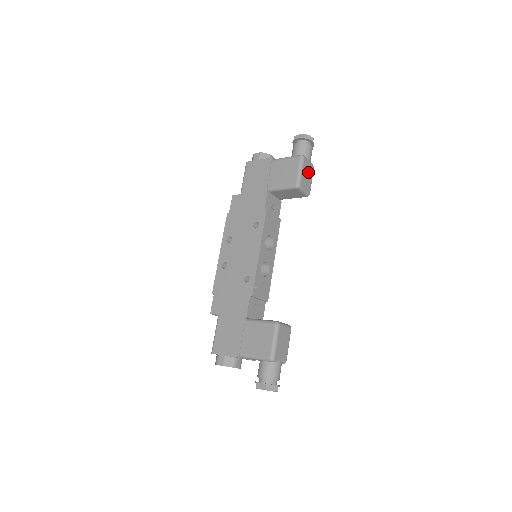
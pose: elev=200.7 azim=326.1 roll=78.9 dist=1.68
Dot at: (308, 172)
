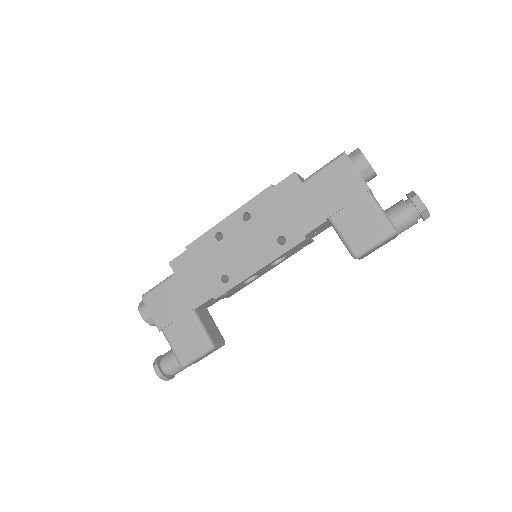
Dot at: (383, 244)
